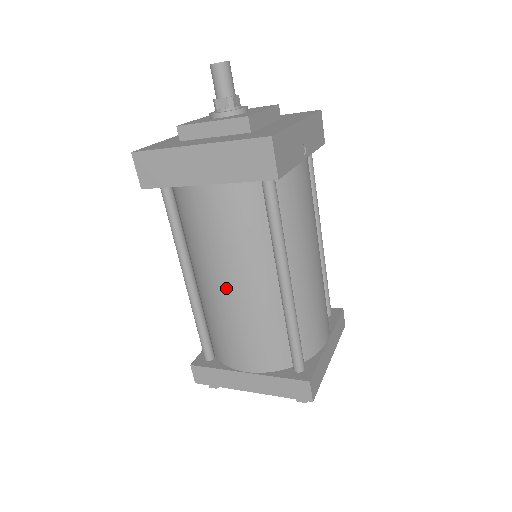
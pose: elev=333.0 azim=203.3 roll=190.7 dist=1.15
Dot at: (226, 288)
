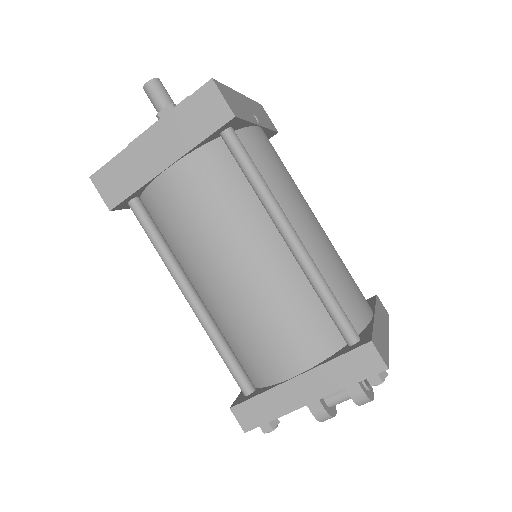
Dot at: (232, 274)
